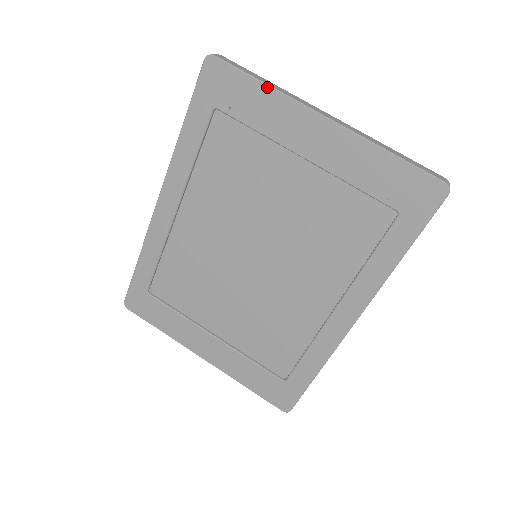
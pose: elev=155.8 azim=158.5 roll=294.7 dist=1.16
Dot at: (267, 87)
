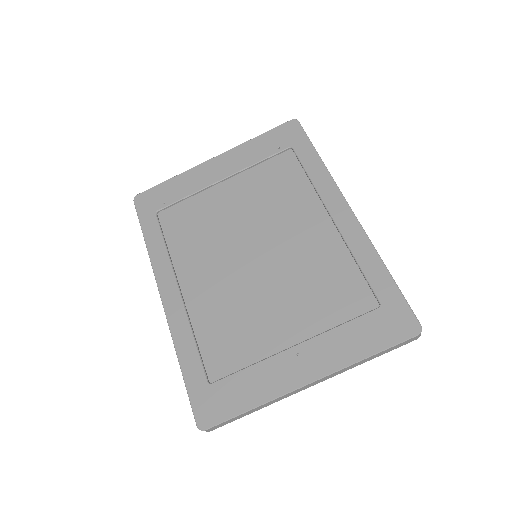
Dot at: (175, 177)
